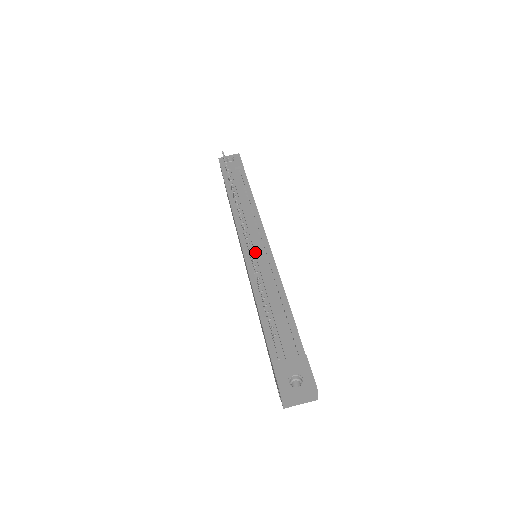
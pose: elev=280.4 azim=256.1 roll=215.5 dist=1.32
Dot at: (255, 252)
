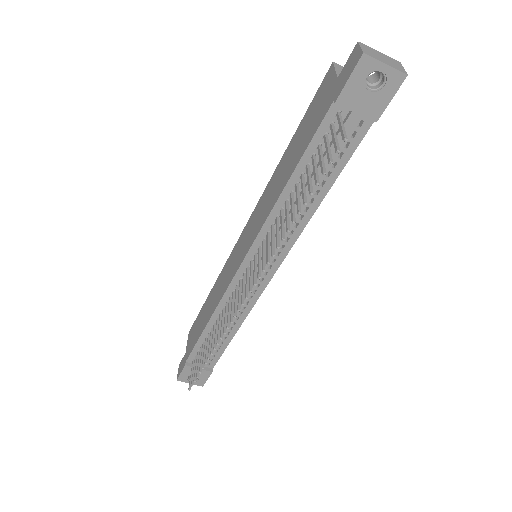
Dot at: occluded
